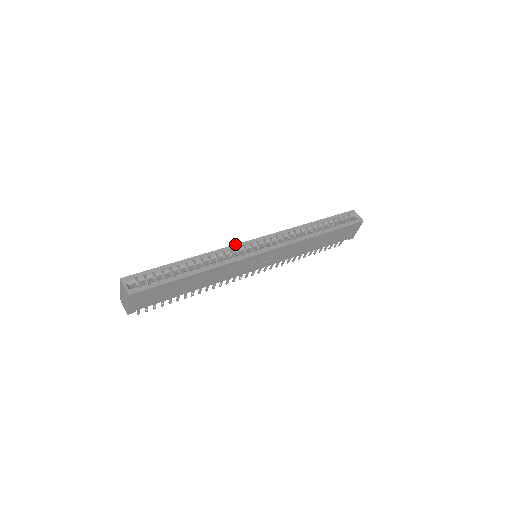
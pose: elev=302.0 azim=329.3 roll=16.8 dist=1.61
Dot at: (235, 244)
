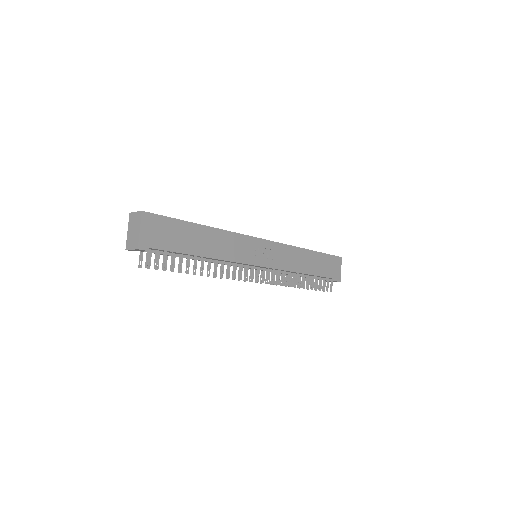
Dot at: occluded
